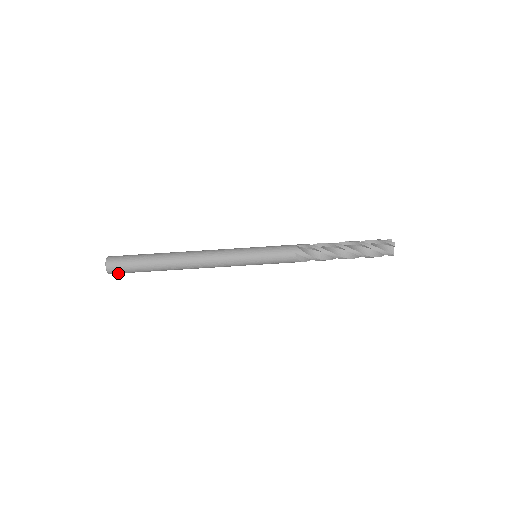
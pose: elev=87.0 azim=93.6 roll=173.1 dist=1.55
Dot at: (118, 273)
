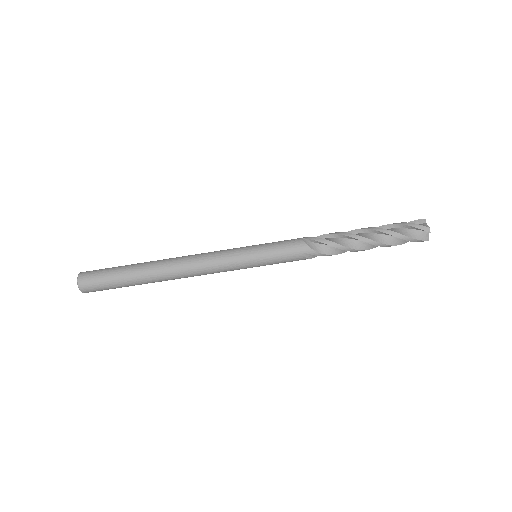
Dot at: occluded
